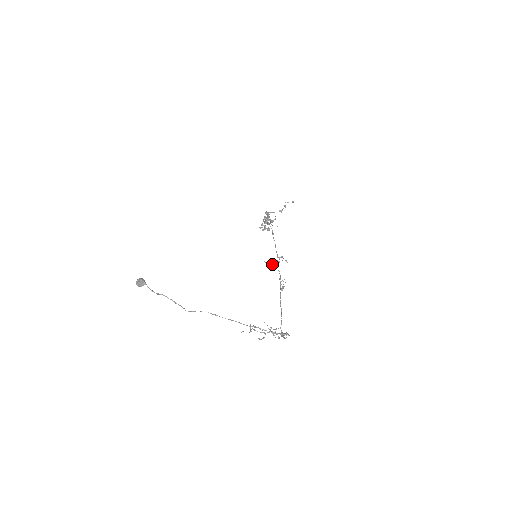
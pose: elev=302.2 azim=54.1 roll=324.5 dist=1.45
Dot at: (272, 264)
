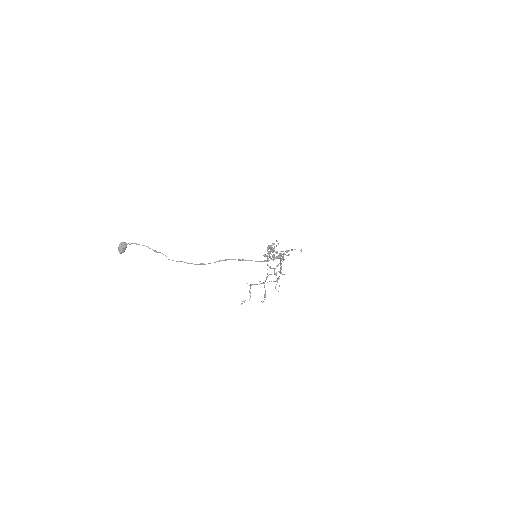
Dot at: occluded
